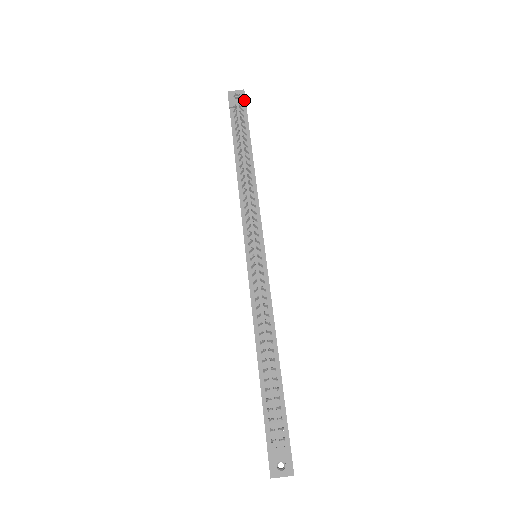
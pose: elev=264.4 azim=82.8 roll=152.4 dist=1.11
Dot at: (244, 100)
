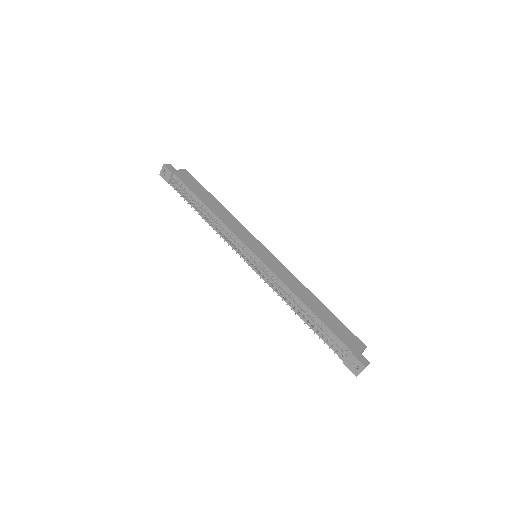
Dot at: (169, 171)
